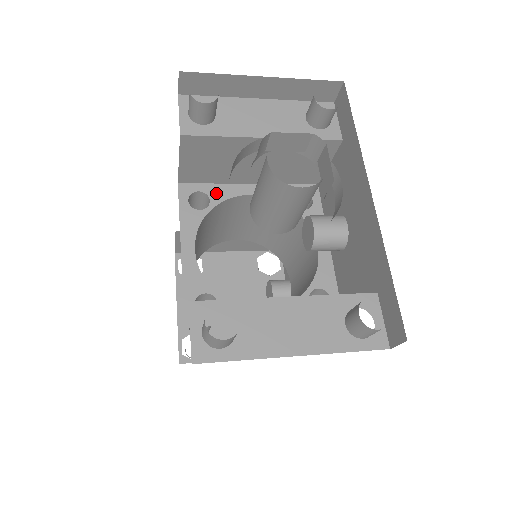
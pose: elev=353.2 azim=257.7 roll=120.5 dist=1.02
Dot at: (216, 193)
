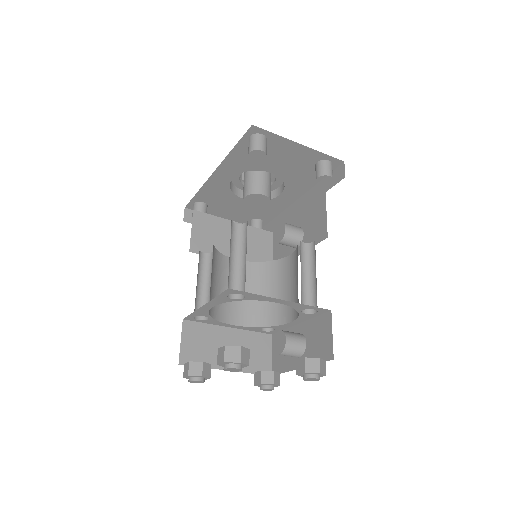
Dot at: occluded
